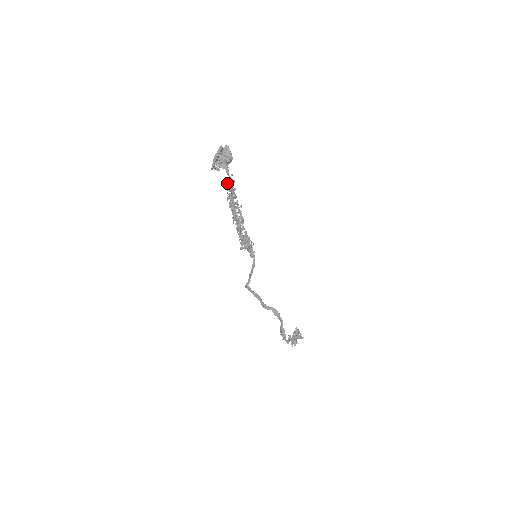
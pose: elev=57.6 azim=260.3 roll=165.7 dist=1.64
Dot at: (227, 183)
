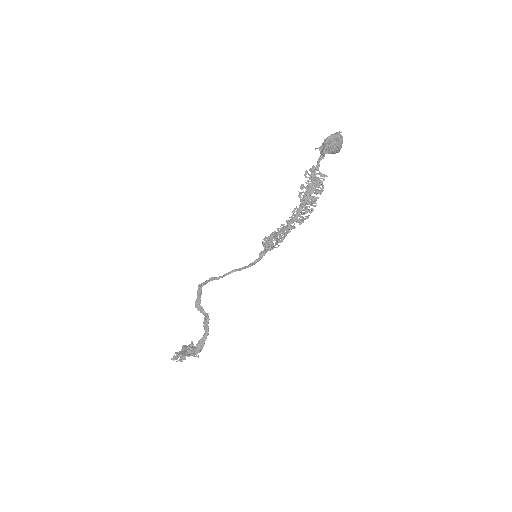
Dot at: (313, 170)
